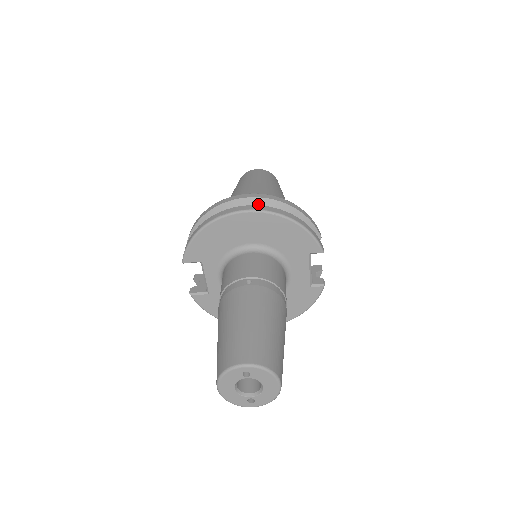
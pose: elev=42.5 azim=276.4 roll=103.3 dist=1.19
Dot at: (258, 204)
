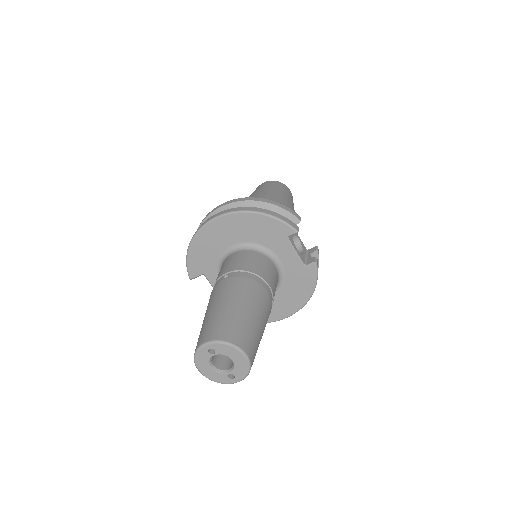
Dot at: occluded
